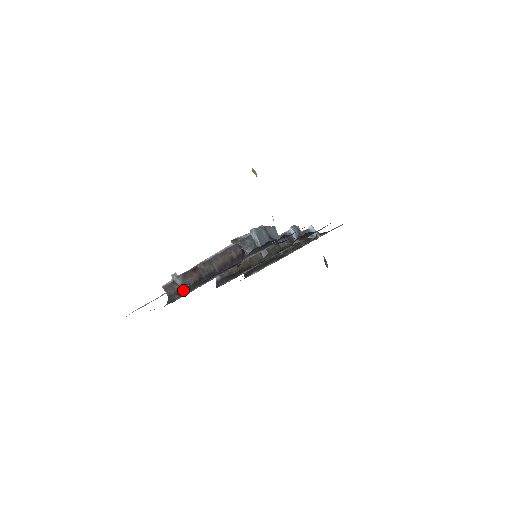
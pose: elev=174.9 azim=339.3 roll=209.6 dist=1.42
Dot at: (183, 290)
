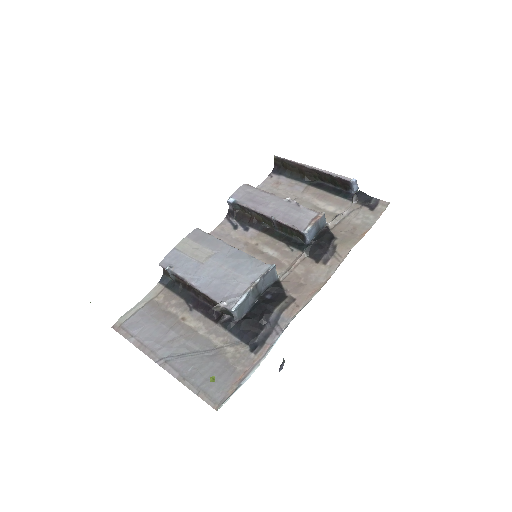
Dot at: (174, 282)
